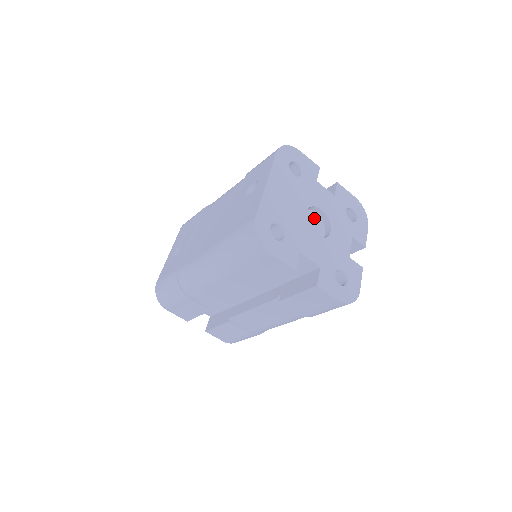
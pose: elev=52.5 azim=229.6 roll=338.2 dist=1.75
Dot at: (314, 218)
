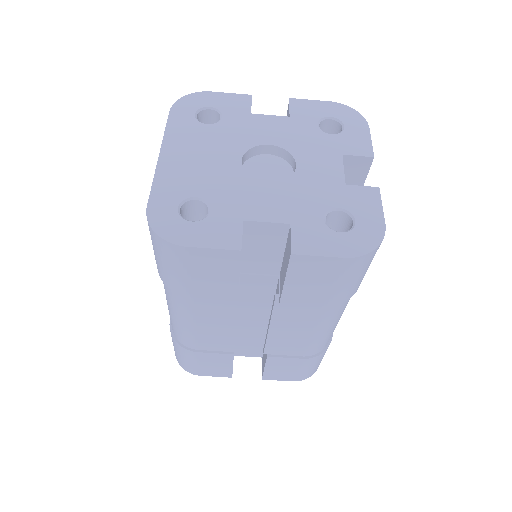
Dot at: (267, 162)
